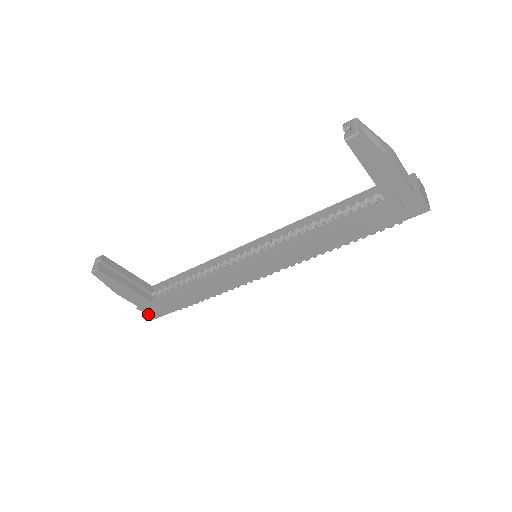
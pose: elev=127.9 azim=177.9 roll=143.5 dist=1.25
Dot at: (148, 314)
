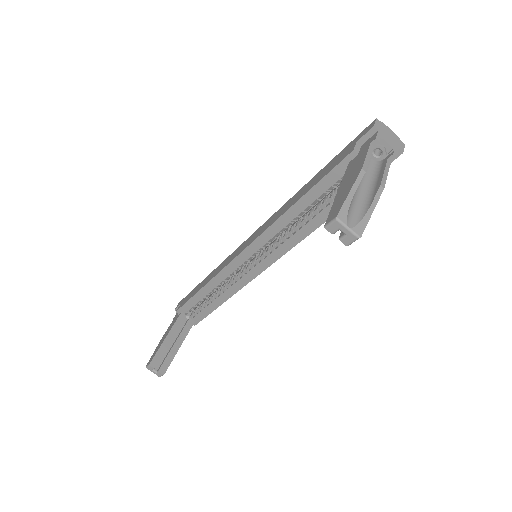
Dot at: occluded
